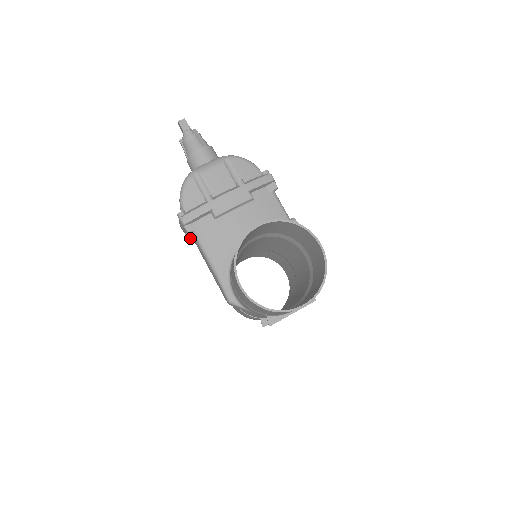
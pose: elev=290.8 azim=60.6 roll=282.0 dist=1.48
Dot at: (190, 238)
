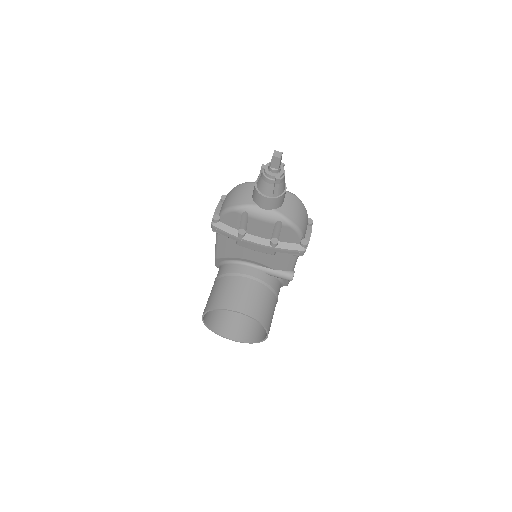
Dot at: occluded
